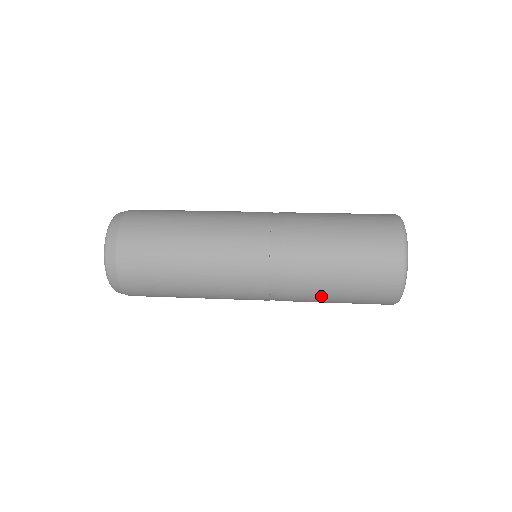
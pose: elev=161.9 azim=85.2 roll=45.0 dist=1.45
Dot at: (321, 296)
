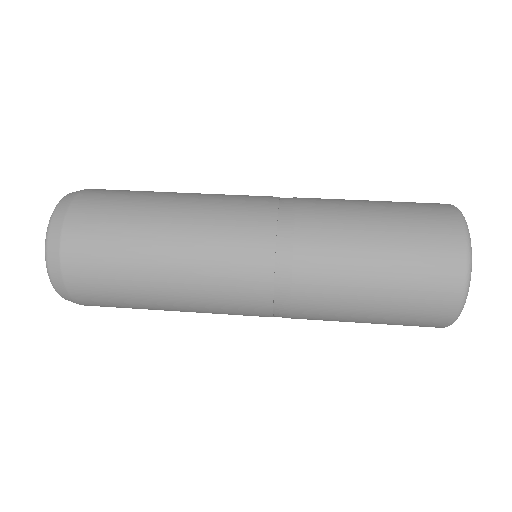
Dot at: occluded
